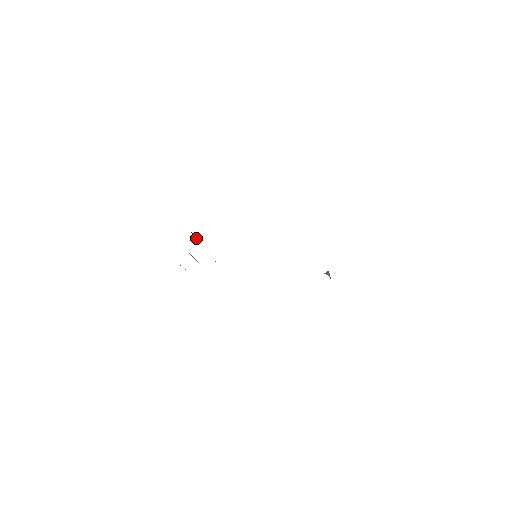
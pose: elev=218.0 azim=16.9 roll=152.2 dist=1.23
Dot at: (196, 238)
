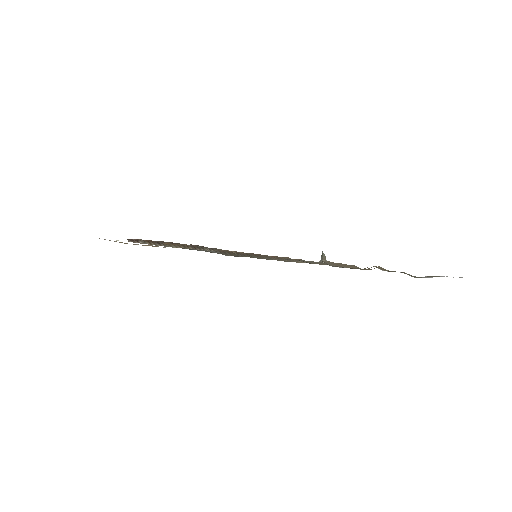
Dot at: occluded
